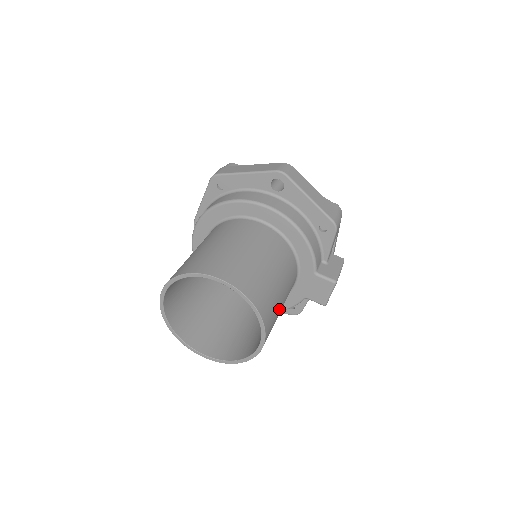
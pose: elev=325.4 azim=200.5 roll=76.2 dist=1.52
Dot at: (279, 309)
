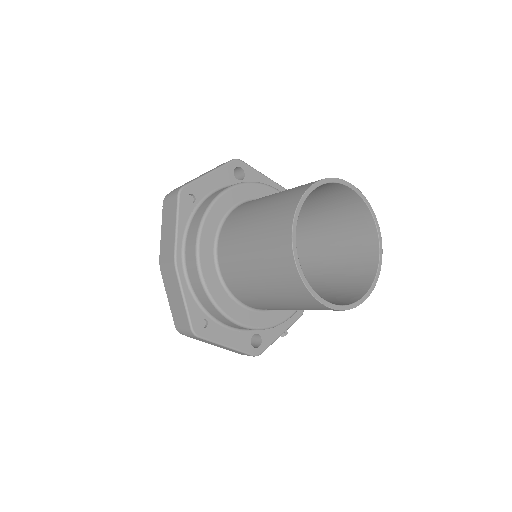
Dot at: occluded
